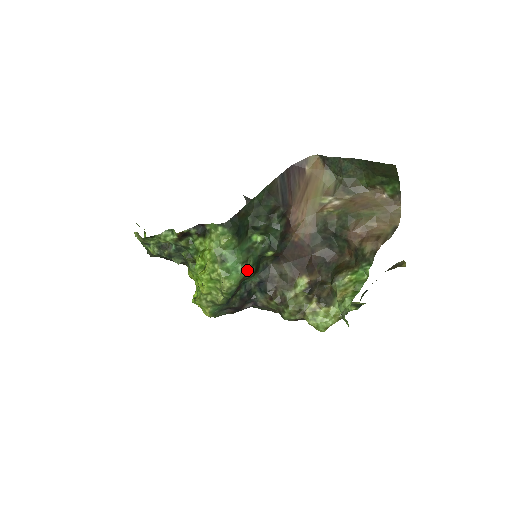
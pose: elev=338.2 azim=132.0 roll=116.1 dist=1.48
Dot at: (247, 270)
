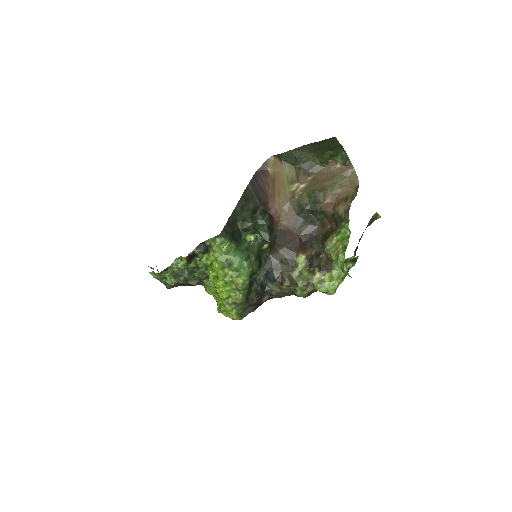
Dot at: (252, 265)
